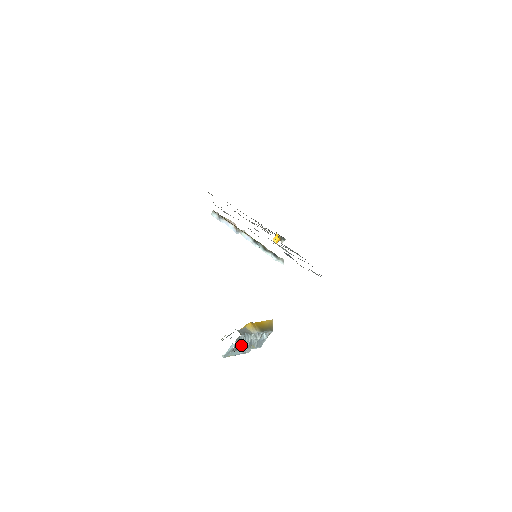
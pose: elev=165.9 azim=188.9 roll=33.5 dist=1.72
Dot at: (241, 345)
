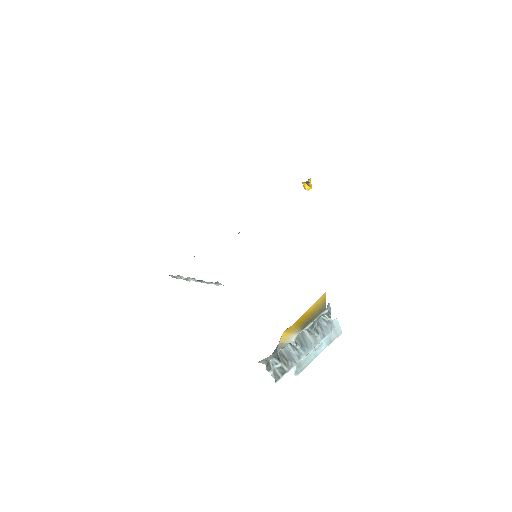
Dot at: (289, 362)
